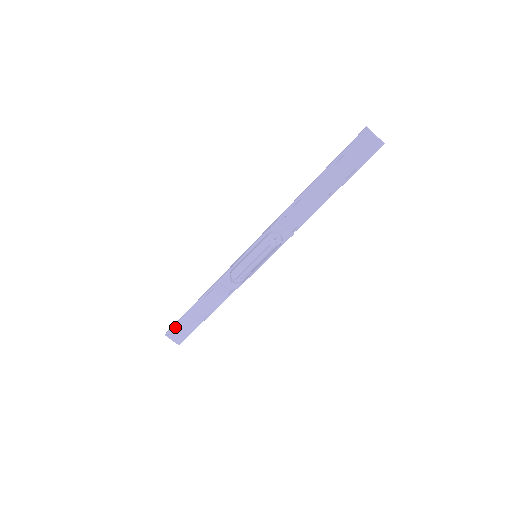
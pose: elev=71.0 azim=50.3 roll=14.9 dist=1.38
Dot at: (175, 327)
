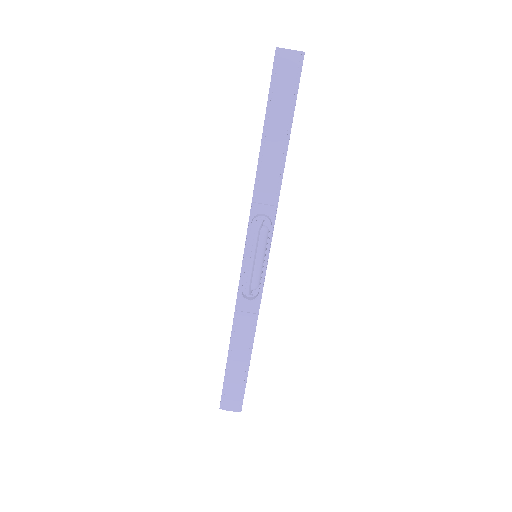
Dot at: (224, 392)
